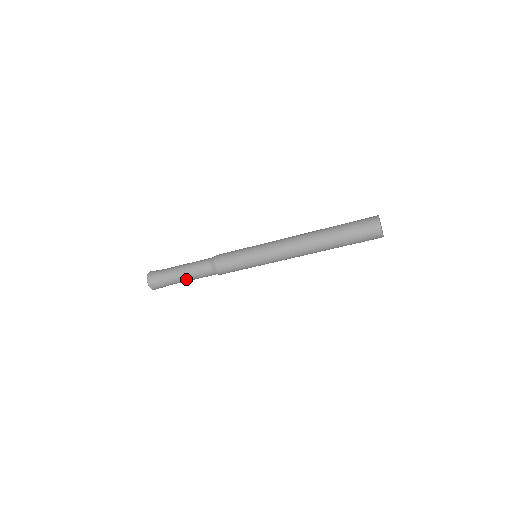
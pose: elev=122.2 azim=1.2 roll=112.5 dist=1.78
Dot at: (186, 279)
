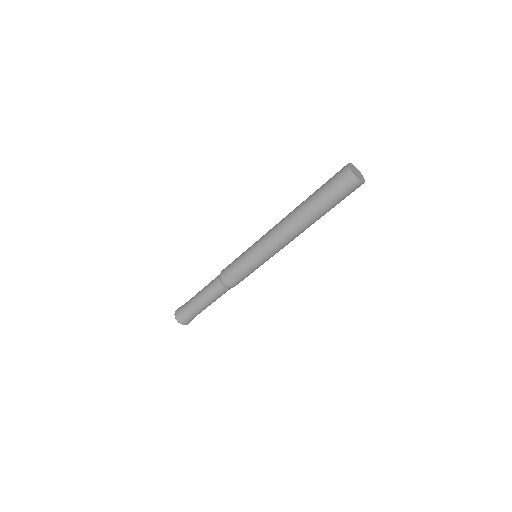
Dot at: (201, 299)
